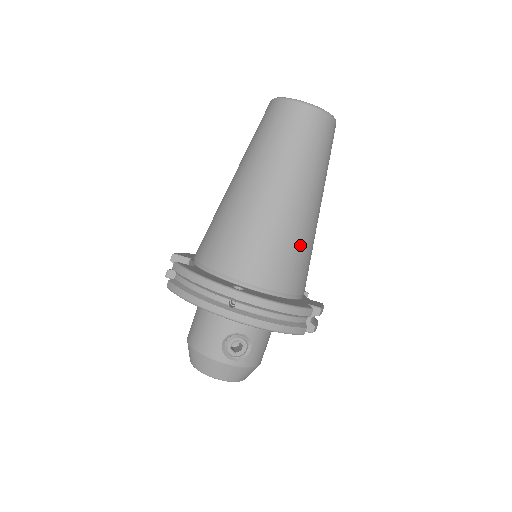
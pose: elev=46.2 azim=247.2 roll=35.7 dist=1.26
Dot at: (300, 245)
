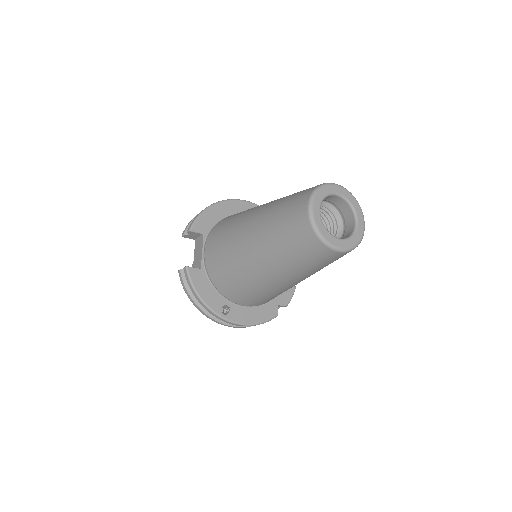
Dot at: (284, 291)
